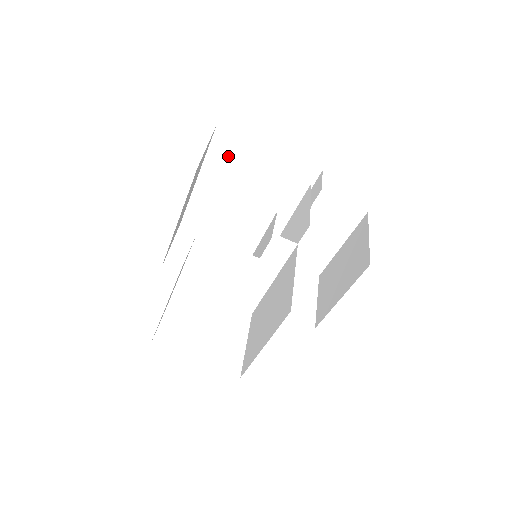
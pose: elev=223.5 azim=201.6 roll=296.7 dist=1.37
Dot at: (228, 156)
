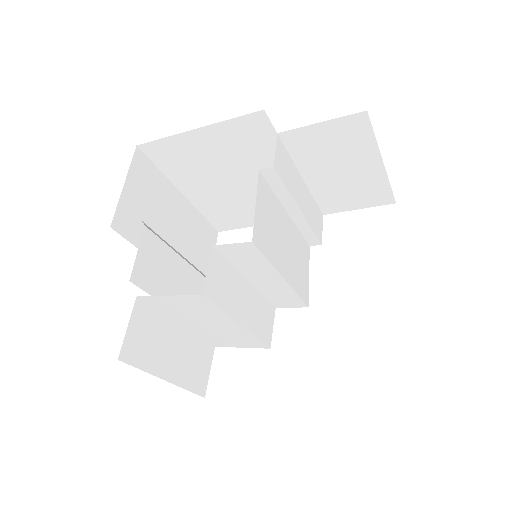
Dot at: (177, 162)
